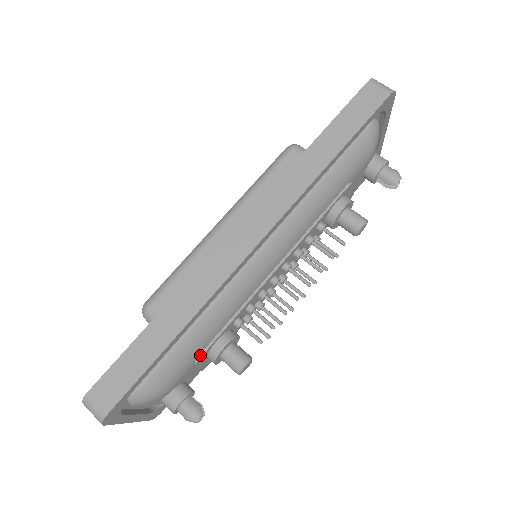
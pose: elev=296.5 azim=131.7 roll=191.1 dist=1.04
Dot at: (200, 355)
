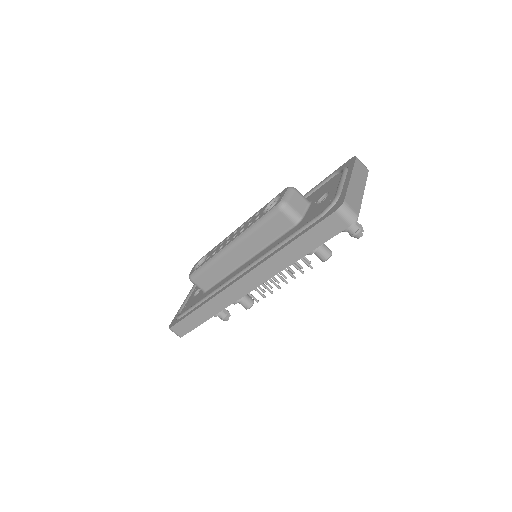
Dot at: occluded
